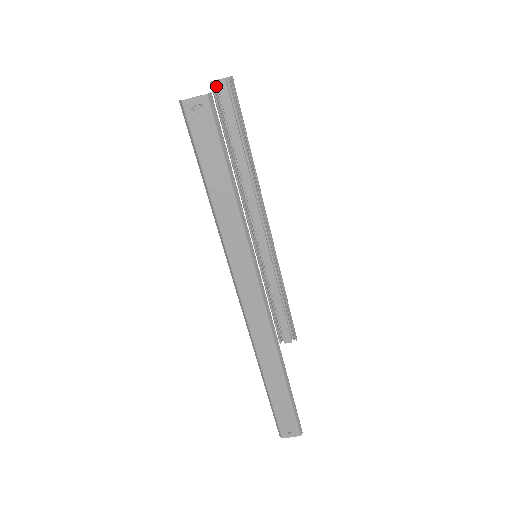
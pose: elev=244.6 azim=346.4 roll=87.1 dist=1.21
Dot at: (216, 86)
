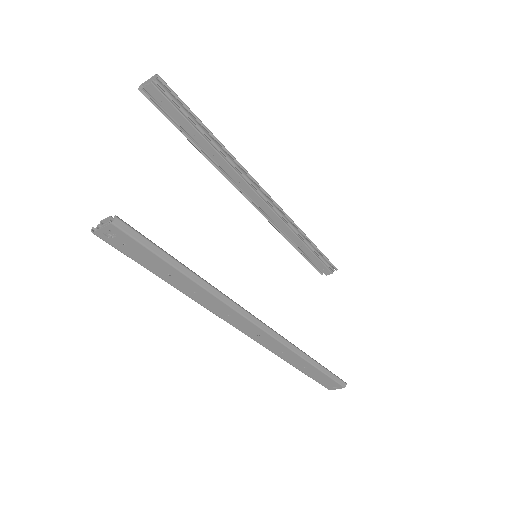
Dot at: (147, 90)
